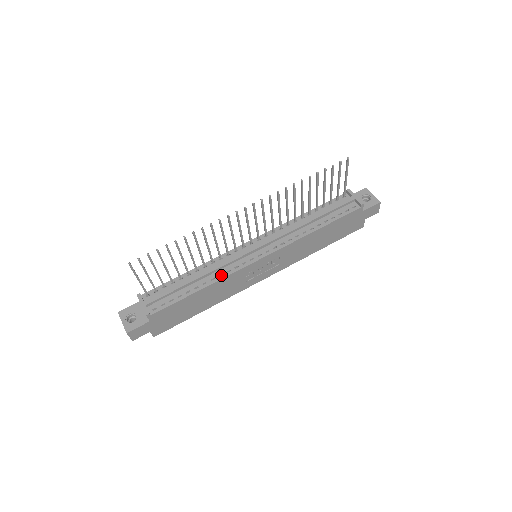
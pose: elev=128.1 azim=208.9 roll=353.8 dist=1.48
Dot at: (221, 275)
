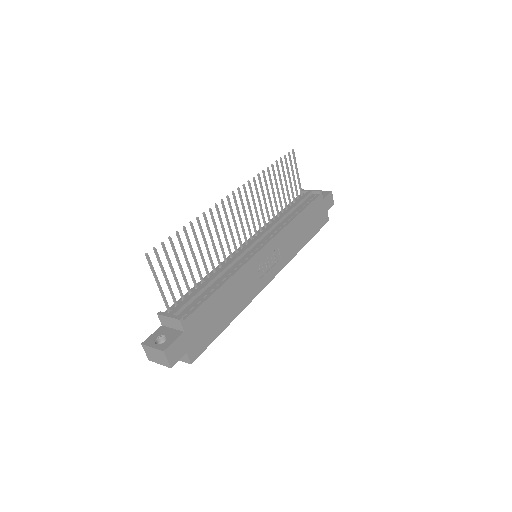
Dot at: (235, 270)
